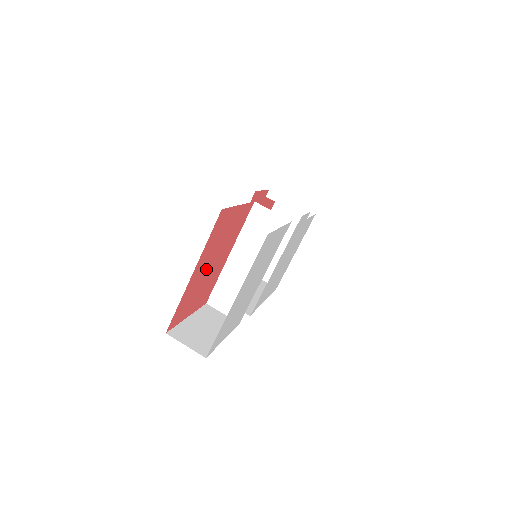
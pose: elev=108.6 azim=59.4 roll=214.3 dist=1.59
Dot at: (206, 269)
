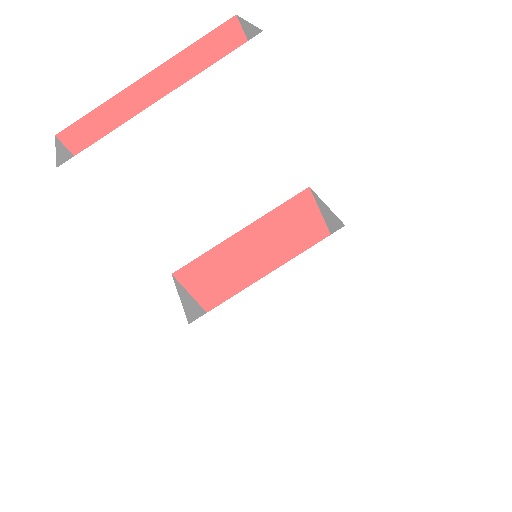
Dot at: occluded
